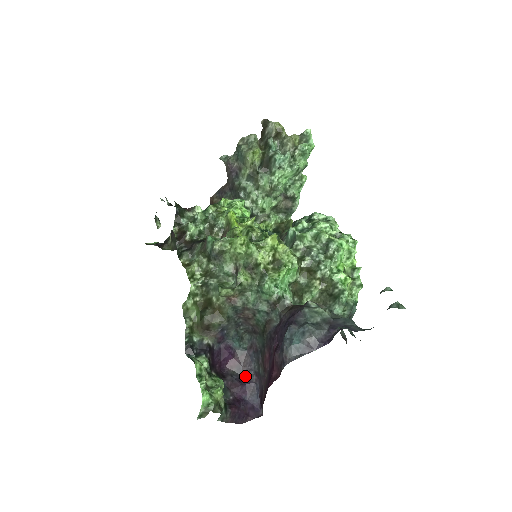
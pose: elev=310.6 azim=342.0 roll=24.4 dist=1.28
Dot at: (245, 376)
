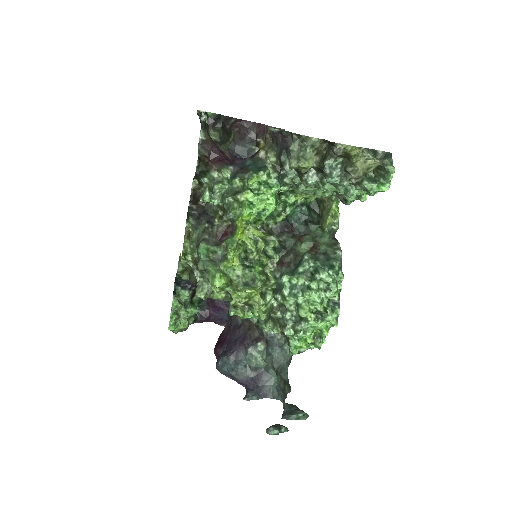
Dot at: (224, 301)
